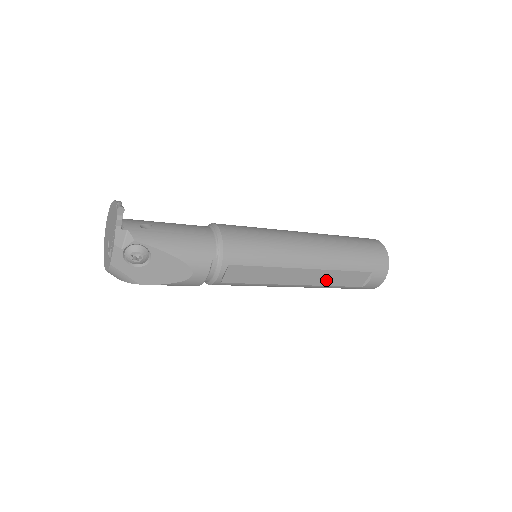
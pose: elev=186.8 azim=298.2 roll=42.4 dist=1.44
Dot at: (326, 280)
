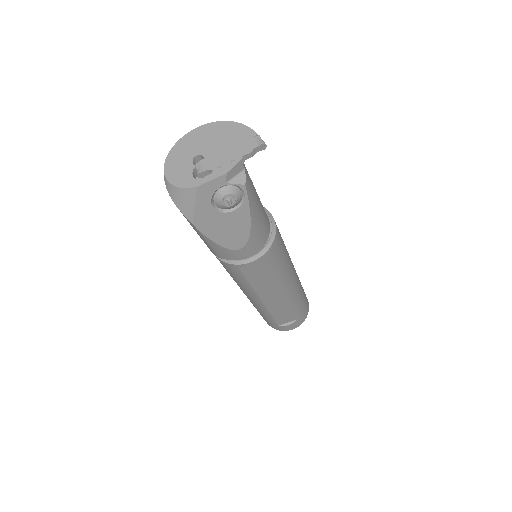
Dot at: (276, 309)
